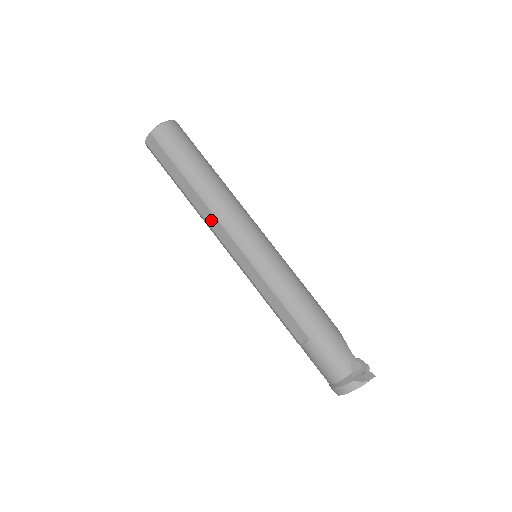
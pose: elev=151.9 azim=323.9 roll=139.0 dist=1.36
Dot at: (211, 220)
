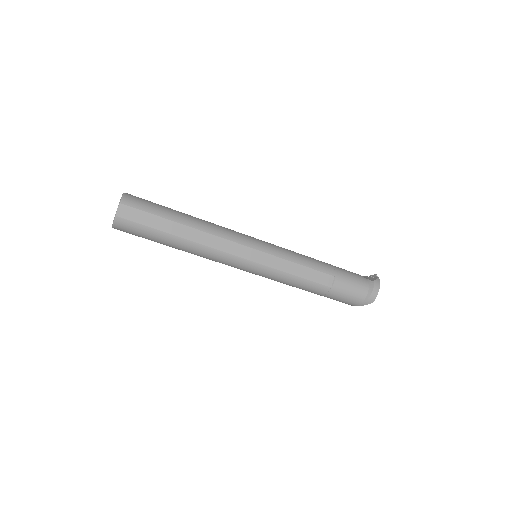
Dot at: (215, 242)
